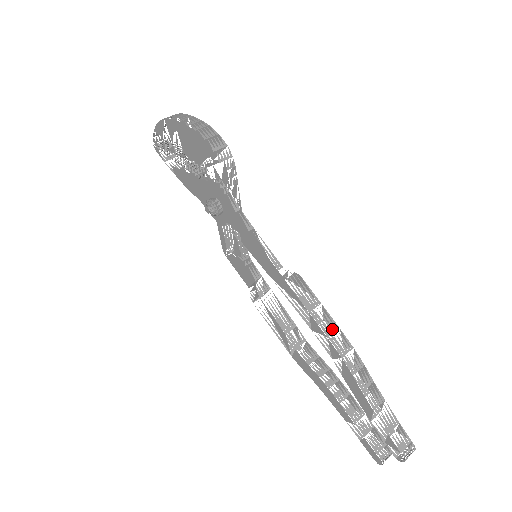
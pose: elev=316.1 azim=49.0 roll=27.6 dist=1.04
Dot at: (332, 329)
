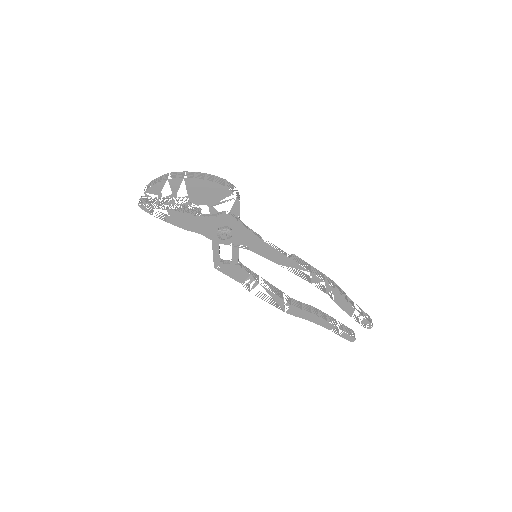
Dot at: (323, 276)
